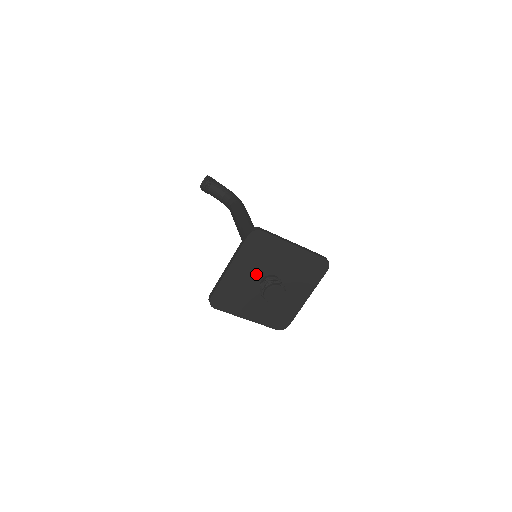
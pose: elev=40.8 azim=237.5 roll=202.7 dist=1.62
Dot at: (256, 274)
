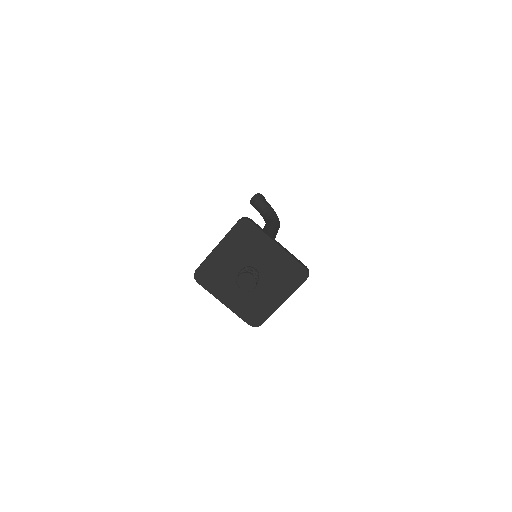
Dot at: (239, 261)
